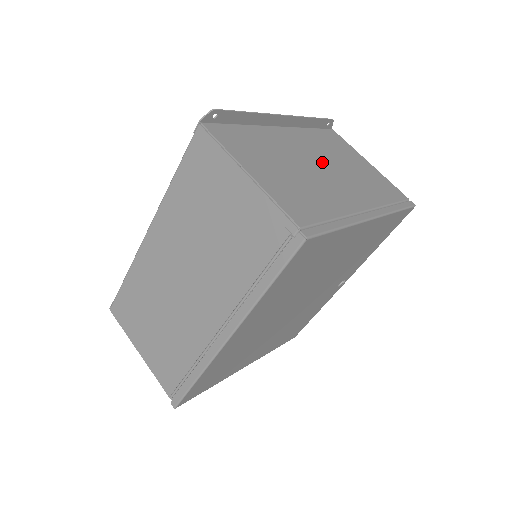
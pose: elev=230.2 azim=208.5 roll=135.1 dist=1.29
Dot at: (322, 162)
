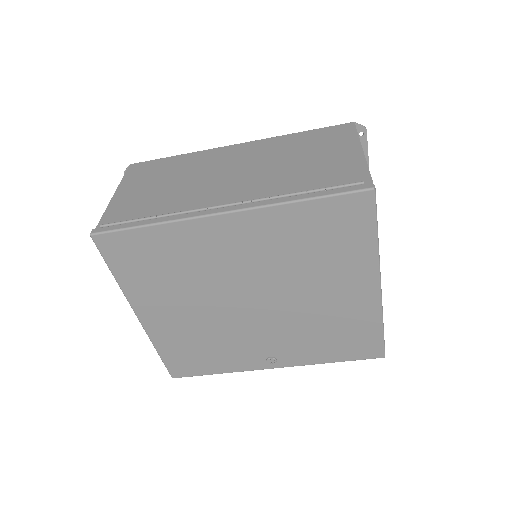
Dot at: occluded
